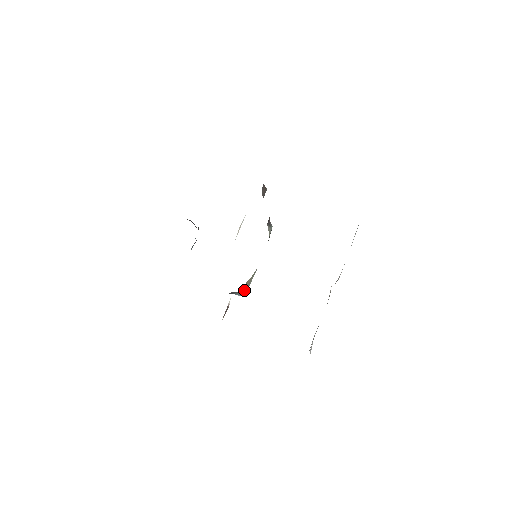
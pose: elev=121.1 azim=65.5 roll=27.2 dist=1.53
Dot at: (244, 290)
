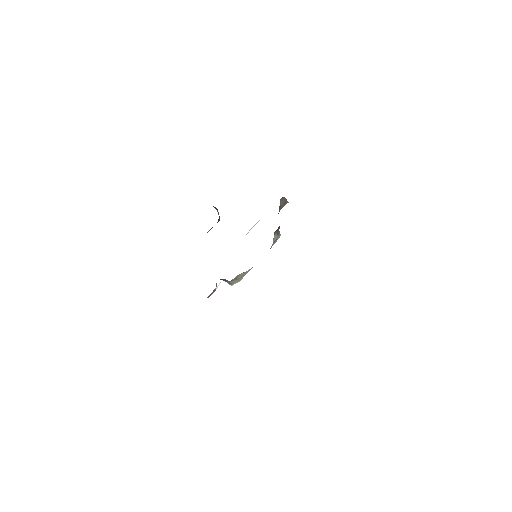
Dot at: (235, 281)
